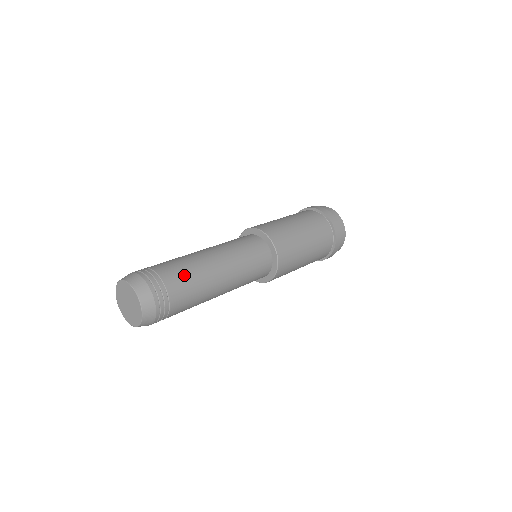
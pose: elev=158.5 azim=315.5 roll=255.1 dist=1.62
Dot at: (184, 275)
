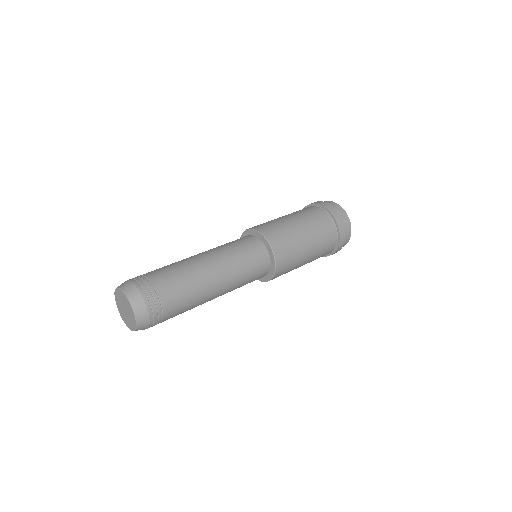
Dot at: (183, 299)
